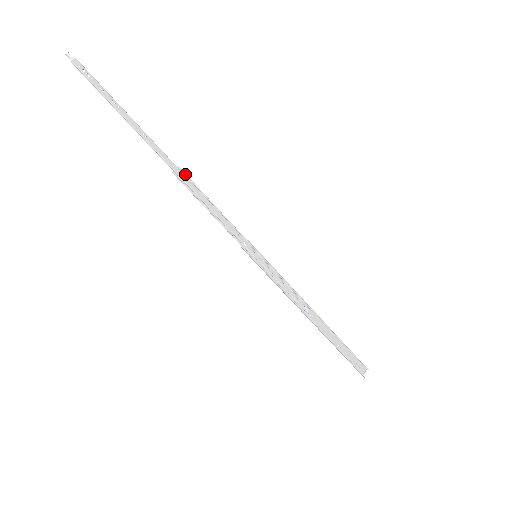
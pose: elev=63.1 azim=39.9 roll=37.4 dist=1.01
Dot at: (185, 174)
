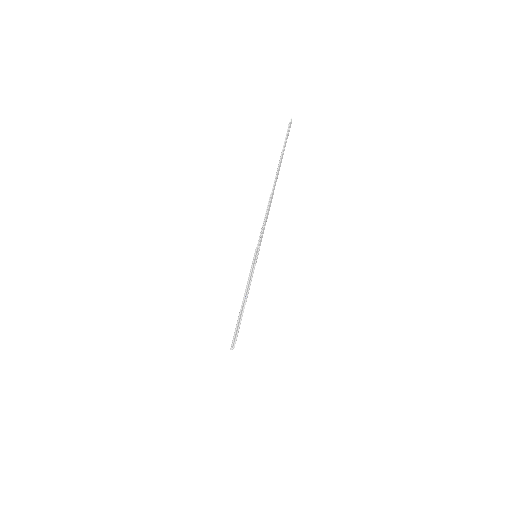
Dot at: occluded
